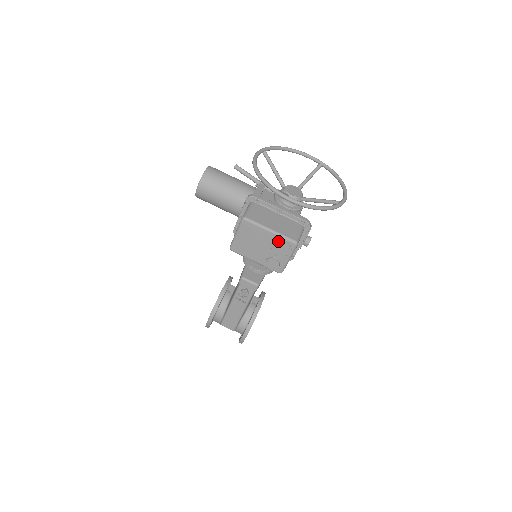
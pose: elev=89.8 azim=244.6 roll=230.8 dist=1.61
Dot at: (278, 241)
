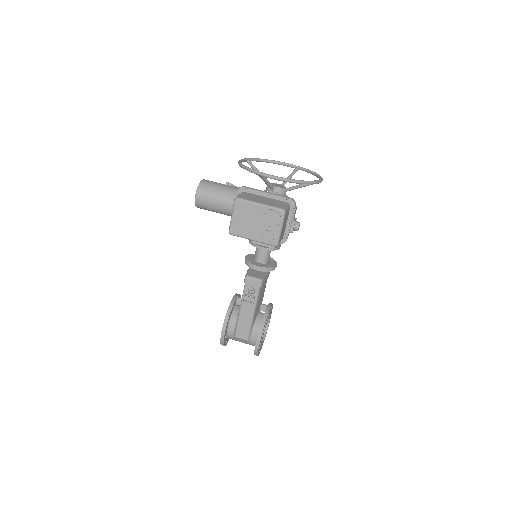
Dot at: (268, 212)
